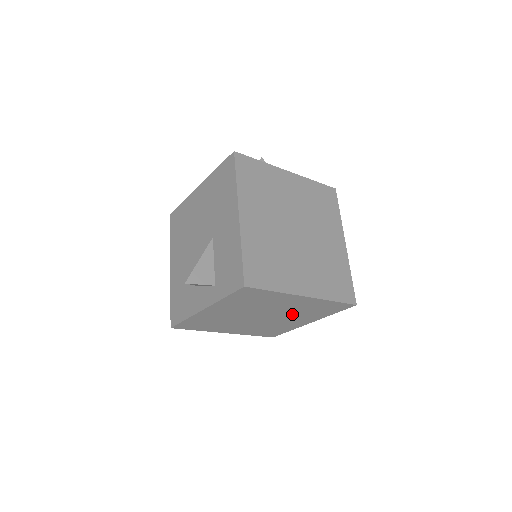
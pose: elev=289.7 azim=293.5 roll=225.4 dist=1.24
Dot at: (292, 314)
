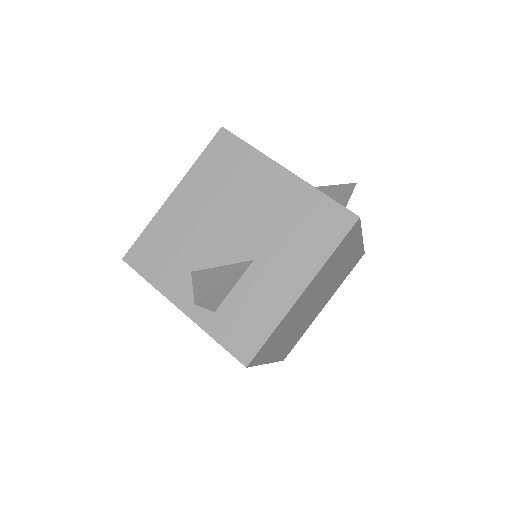
Dot at: occluded
